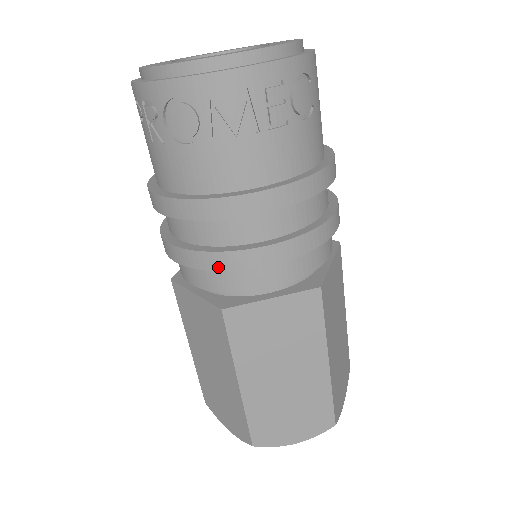
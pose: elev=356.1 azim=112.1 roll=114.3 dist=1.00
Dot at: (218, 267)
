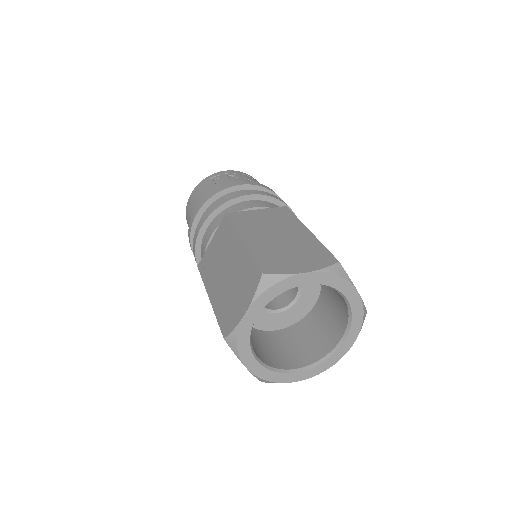
Dot at: (278, 199)
